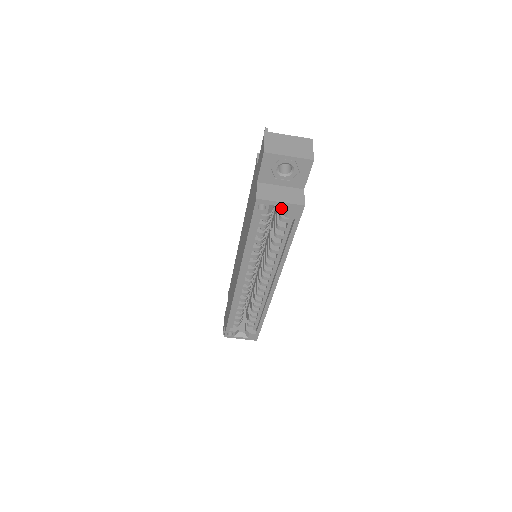
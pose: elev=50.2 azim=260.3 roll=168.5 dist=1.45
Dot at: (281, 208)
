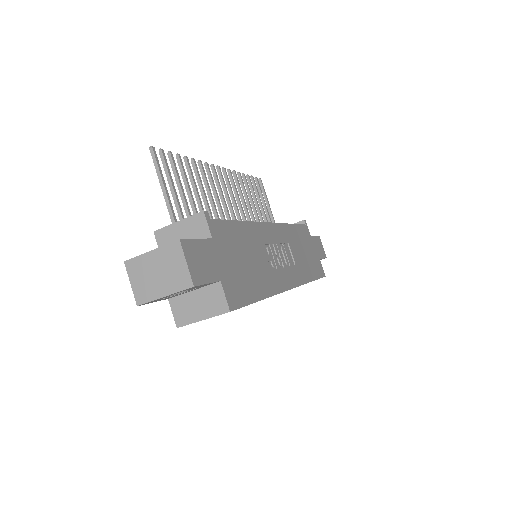
Dot at: occluded
